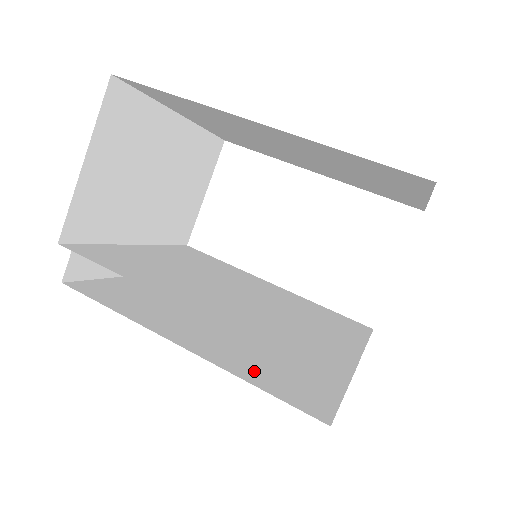
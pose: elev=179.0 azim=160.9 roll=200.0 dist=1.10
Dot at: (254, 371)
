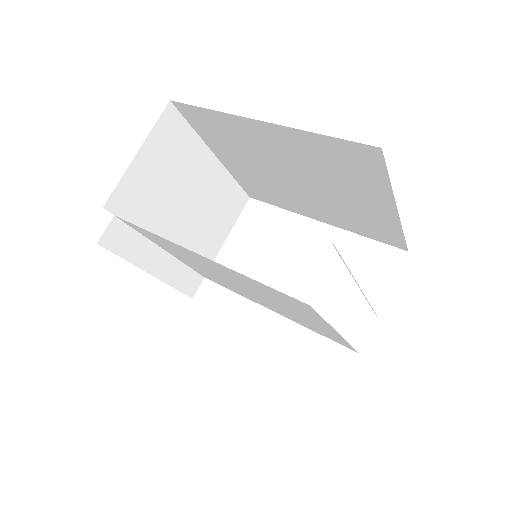
Dot at: occluded
